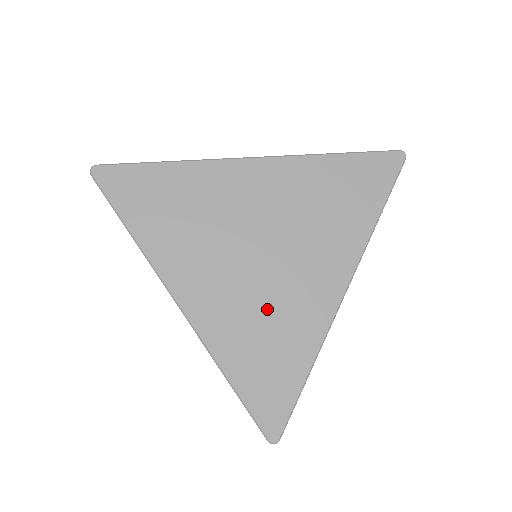
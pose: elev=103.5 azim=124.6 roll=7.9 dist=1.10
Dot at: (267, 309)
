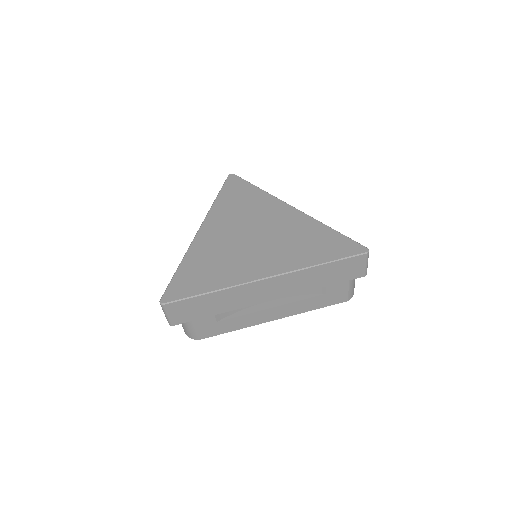
Dot at: (227, 256)
